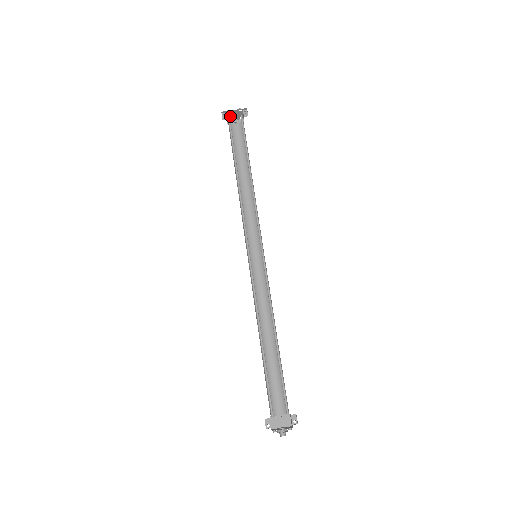
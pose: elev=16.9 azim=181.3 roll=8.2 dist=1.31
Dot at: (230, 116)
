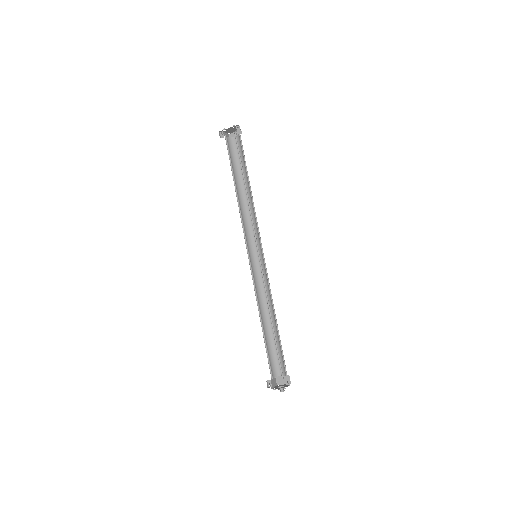
Dot at: (228, 131)
